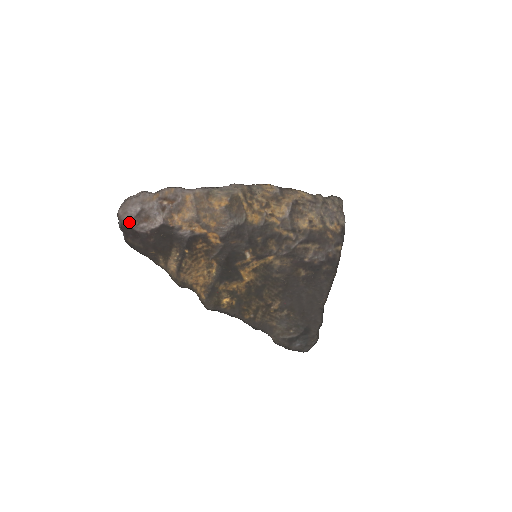
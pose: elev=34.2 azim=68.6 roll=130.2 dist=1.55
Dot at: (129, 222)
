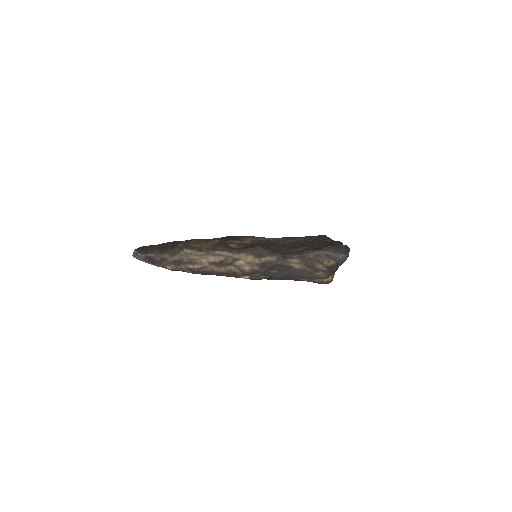
Dot at: occluded
